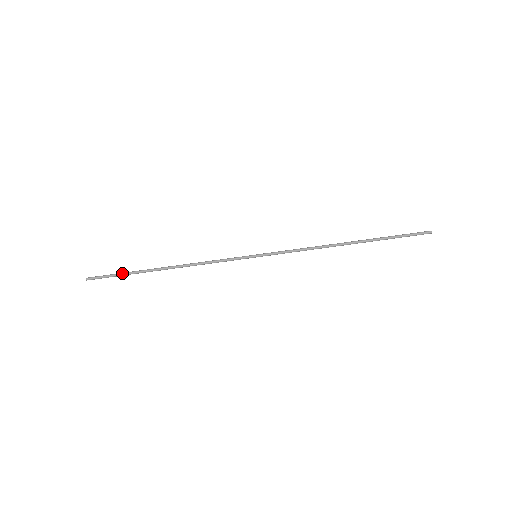
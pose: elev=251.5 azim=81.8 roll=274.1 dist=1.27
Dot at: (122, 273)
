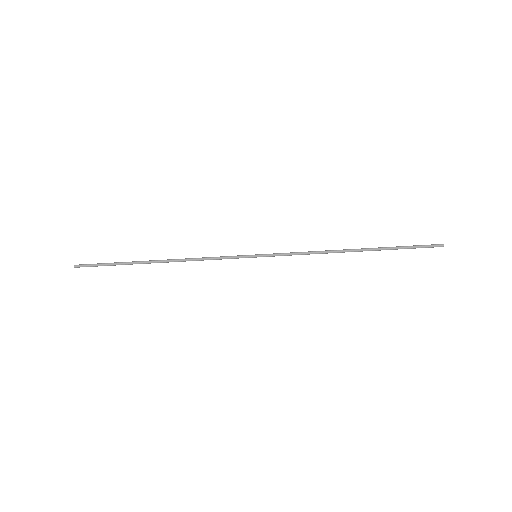
Dot at: (113, 264)
